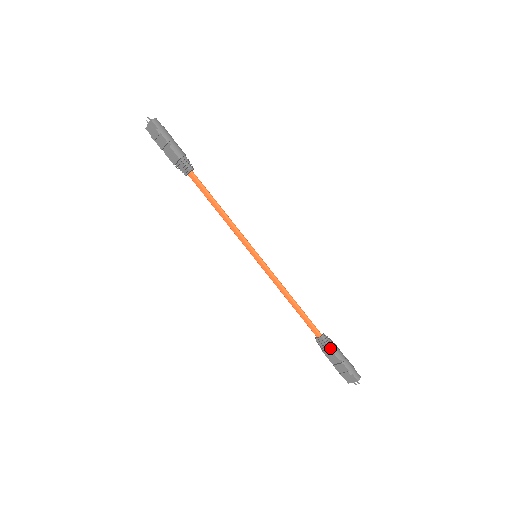
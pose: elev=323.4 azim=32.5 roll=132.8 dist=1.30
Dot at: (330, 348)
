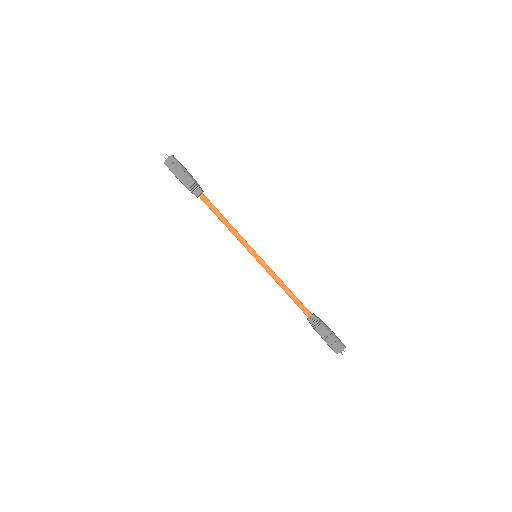
Dot at: (321, 323)
